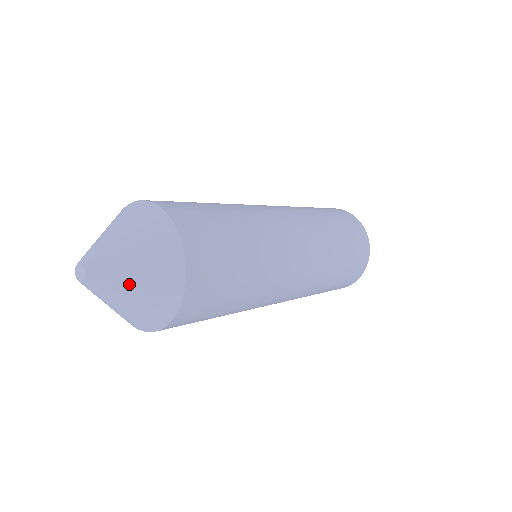
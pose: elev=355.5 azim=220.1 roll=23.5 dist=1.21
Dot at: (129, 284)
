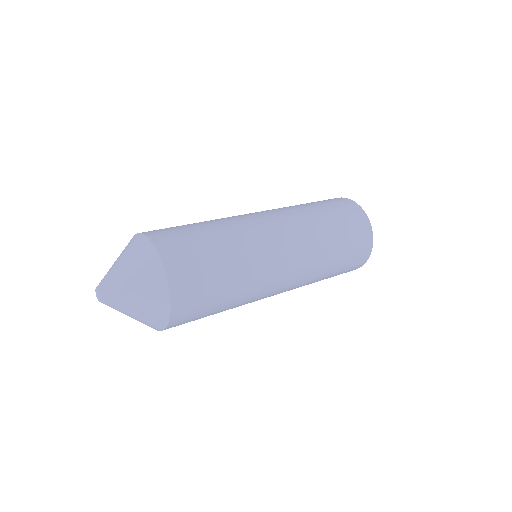
Dot at: (130, 312)
